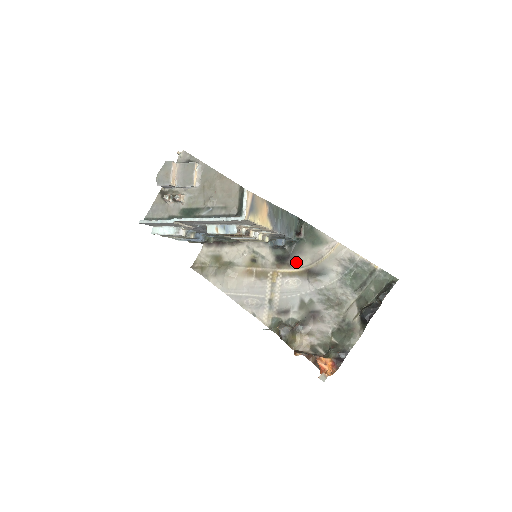
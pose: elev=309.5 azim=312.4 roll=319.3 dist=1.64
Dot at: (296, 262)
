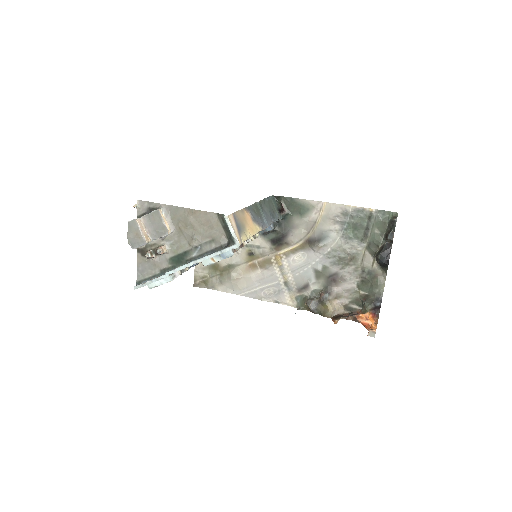
Dot at: (292, 238)
